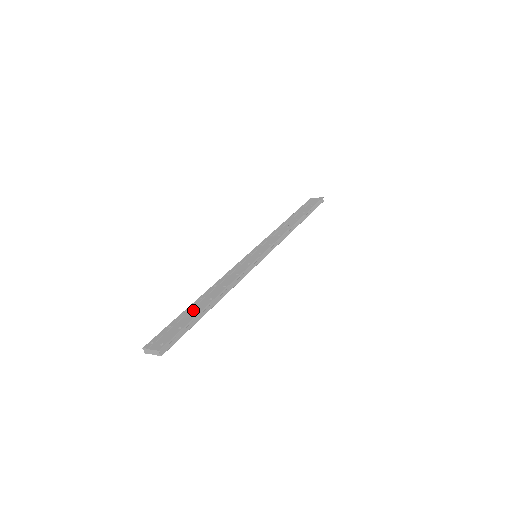
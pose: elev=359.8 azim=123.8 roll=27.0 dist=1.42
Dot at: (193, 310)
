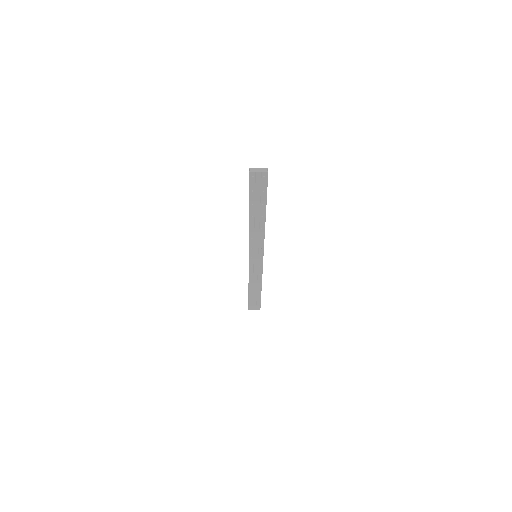
Dot at: occluded
